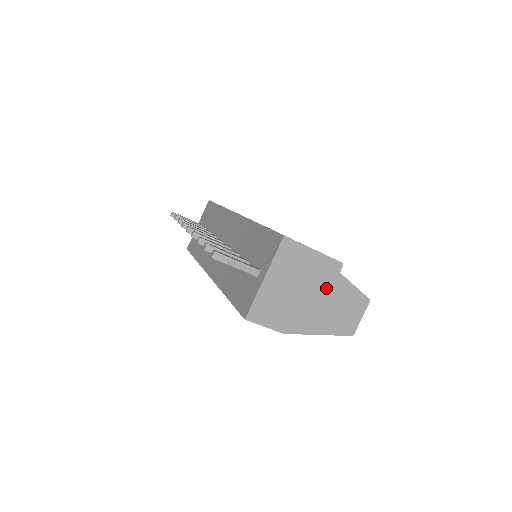
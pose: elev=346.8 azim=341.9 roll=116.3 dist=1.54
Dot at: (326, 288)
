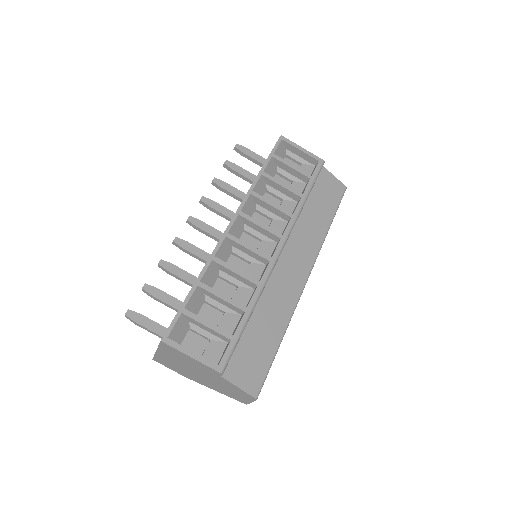
Dot at: (211, 377)
